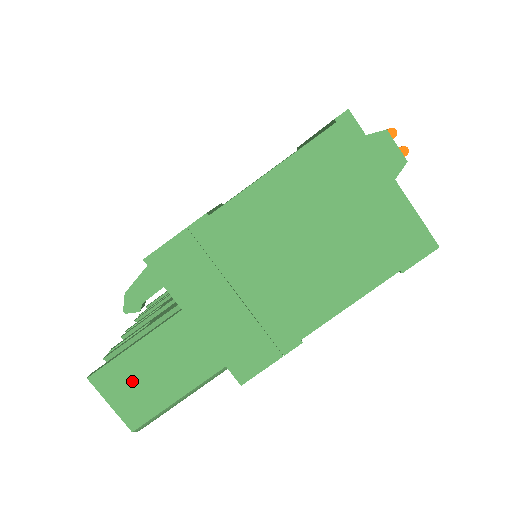
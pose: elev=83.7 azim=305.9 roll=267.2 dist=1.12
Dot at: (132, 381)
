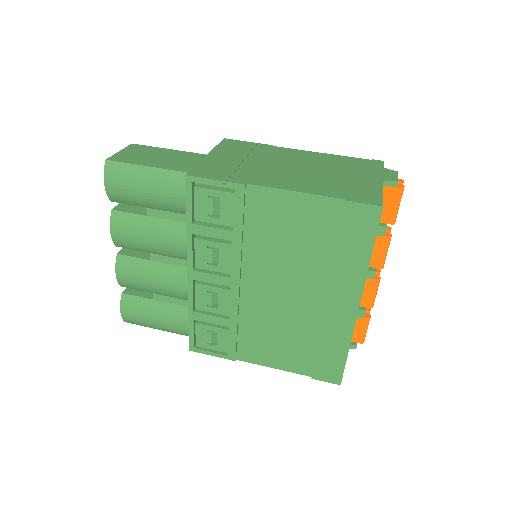
Dot at: (145, 153)
